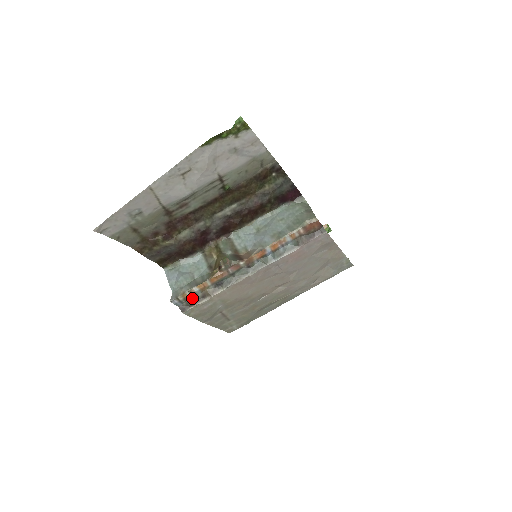
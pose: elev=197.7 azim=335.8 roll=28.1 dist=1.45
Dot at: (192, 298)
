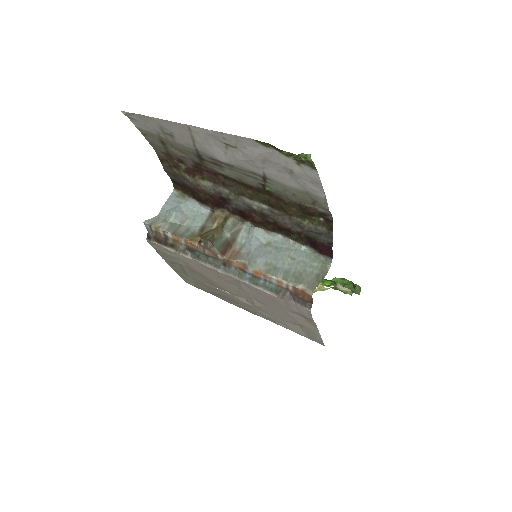
Dot at: (163, 237)
